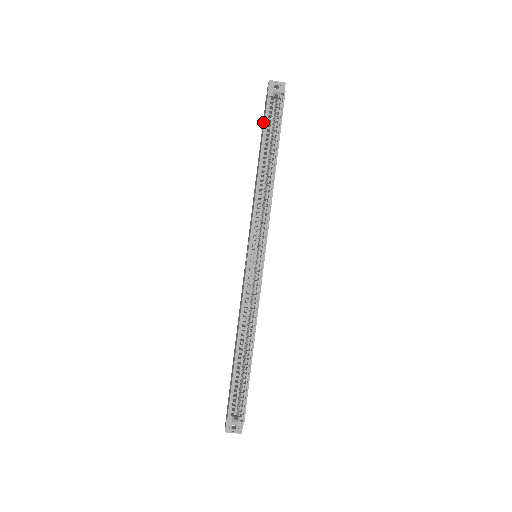
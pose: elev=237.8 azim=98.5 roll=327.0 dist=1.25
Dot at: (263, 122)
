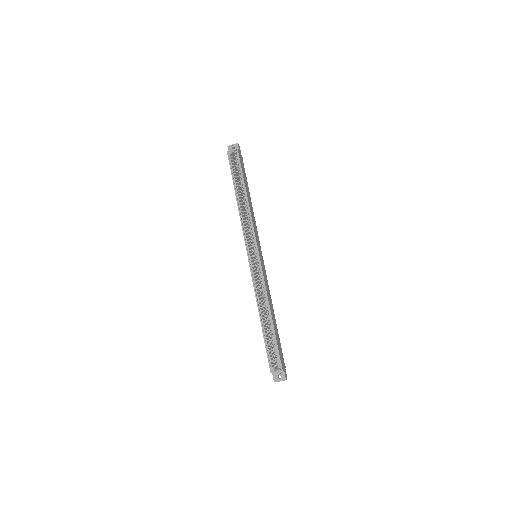
Dot at: occluded
